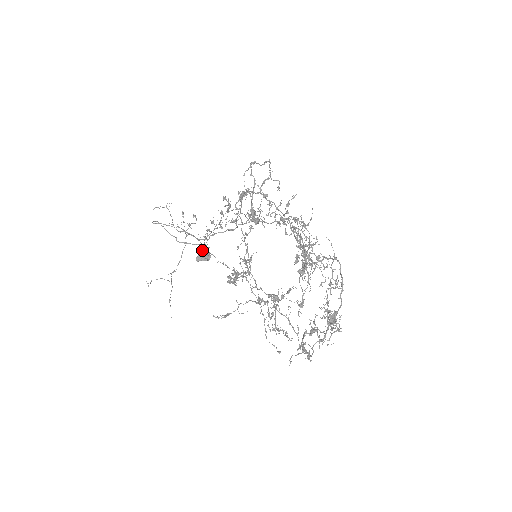
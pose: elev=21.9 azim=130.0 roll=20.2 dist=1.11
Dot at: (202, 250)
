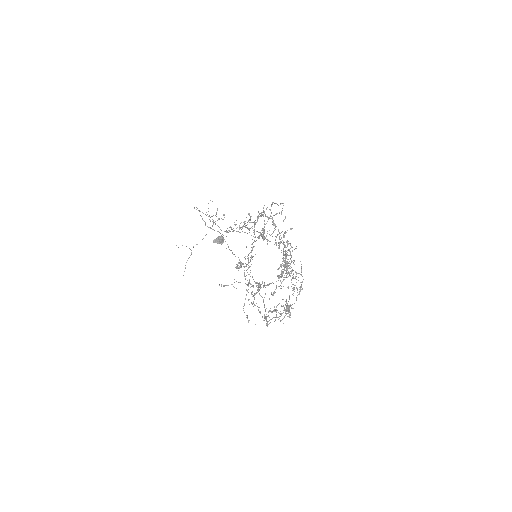
Dot at: (220, 236)
